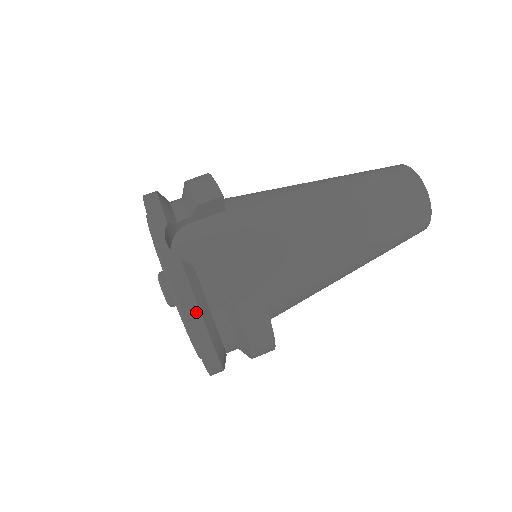
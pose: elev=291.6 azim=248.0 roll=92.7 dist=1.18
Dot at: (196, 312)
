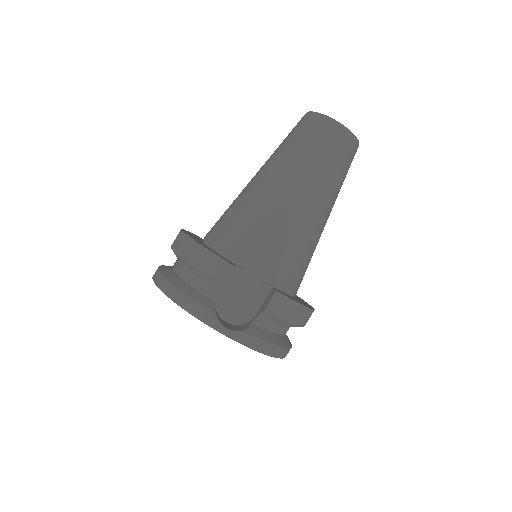
Dot at: (274, 348)
